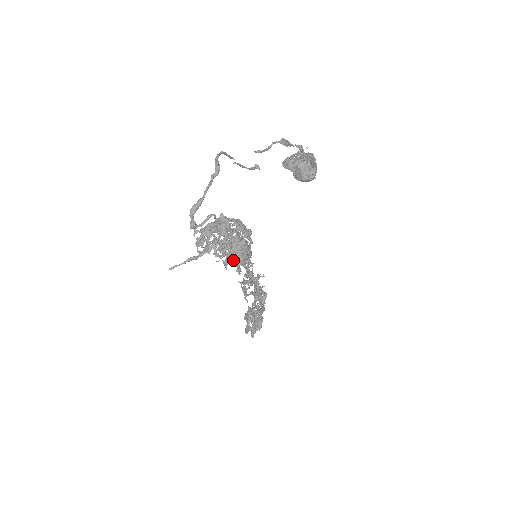
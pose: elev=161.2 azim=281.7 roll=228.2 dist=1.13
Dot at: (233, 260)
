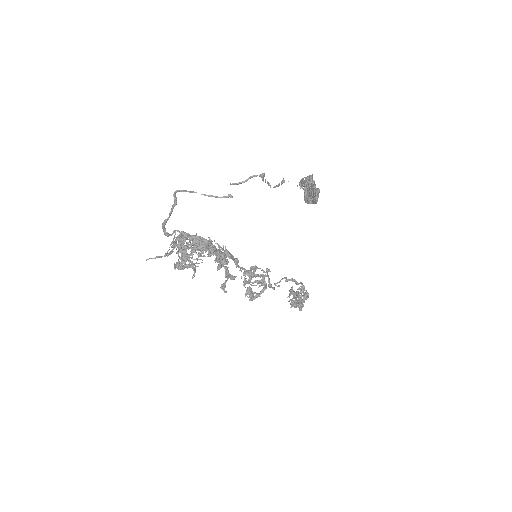
Dot at: (178, 266)
